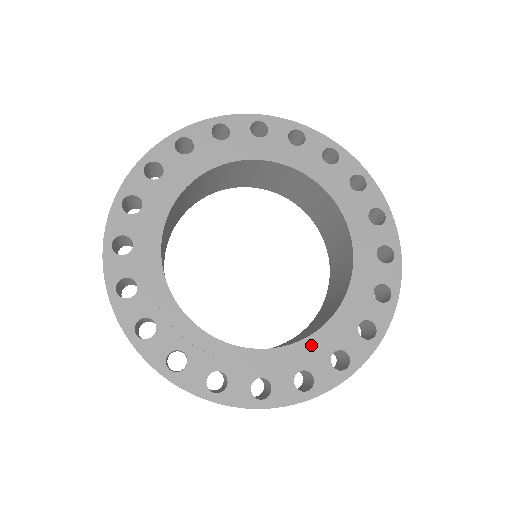
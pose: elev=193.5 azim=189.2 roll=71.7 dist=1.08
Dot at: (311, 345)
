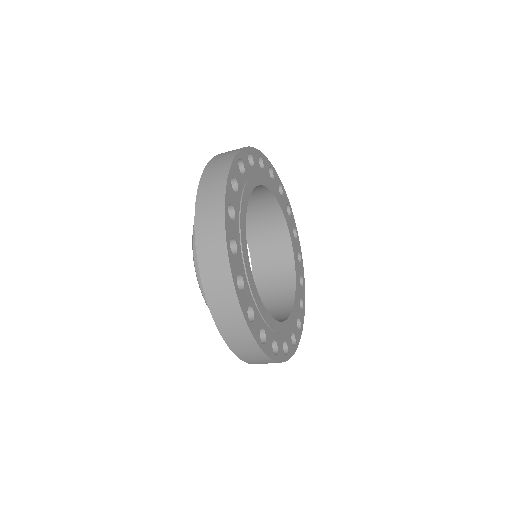
Dot at: (271, 323)
